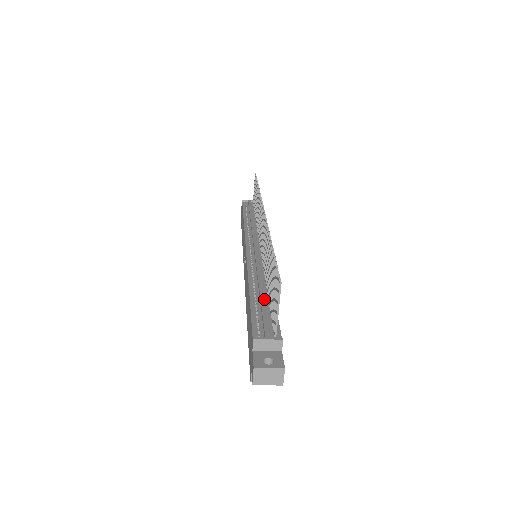
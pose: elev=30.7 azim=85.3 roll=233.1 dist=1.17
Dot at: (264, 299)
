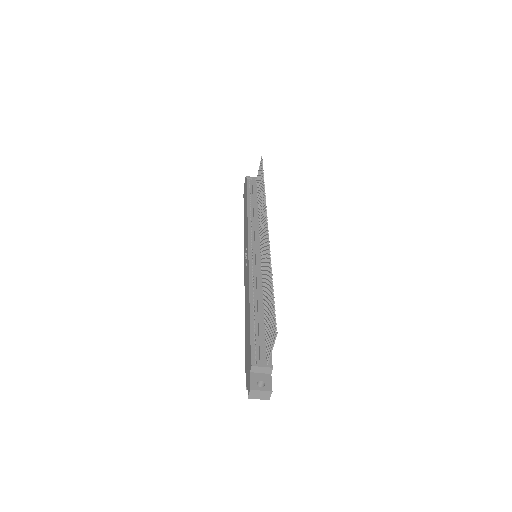
Dot at: (261, 321)
